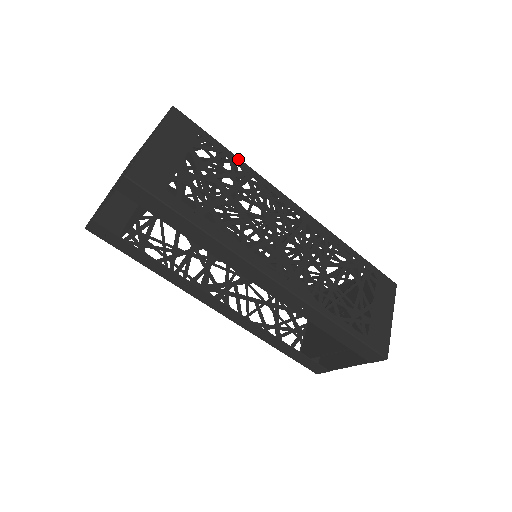
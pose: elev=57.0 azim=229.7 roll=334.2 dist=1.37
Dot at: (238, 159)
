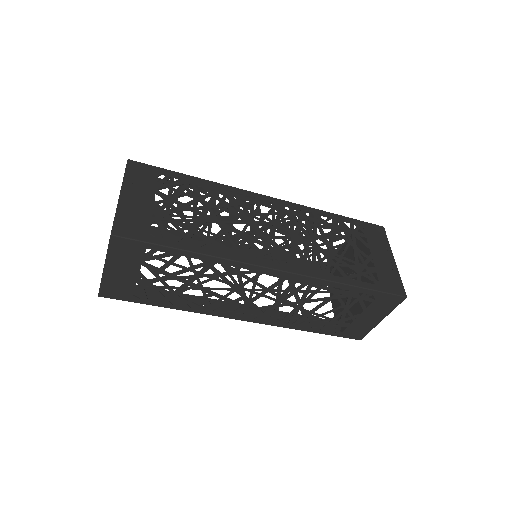
Dot at: (196, 254)
